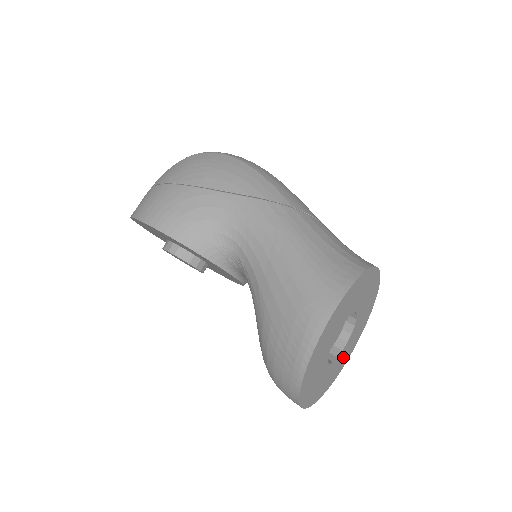
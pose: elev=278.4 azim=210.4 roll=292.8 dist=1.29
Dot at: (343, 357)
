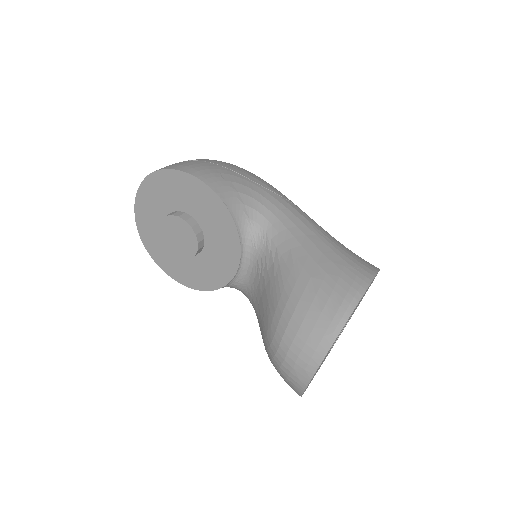
Dot at: occluded
